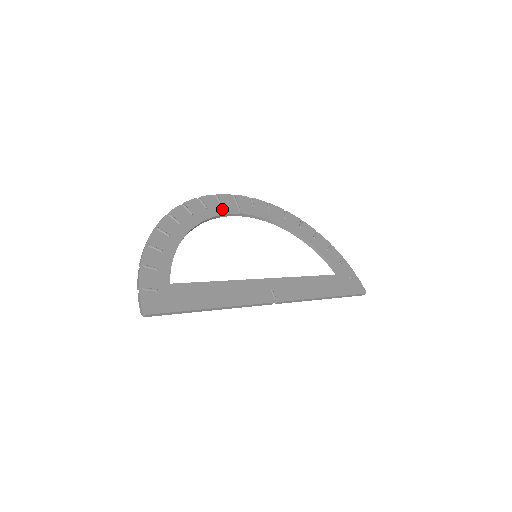
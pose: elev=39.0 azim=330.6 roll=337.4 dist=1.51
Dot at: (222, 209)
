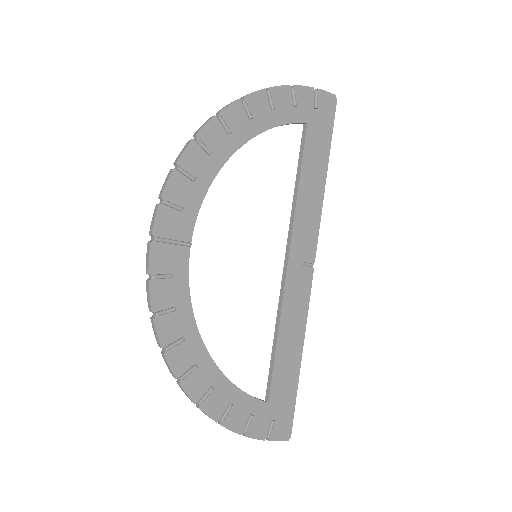
Dot at: (179, 278)
